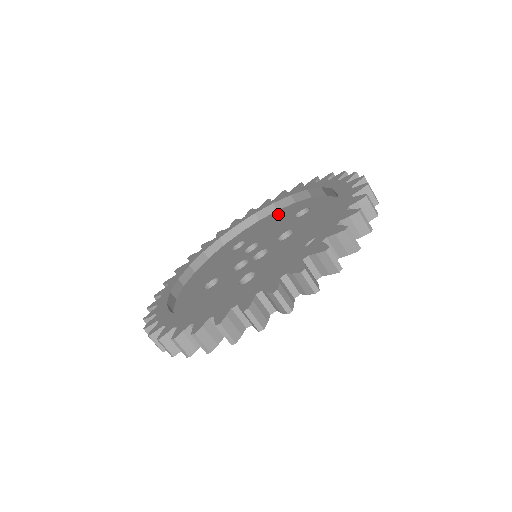
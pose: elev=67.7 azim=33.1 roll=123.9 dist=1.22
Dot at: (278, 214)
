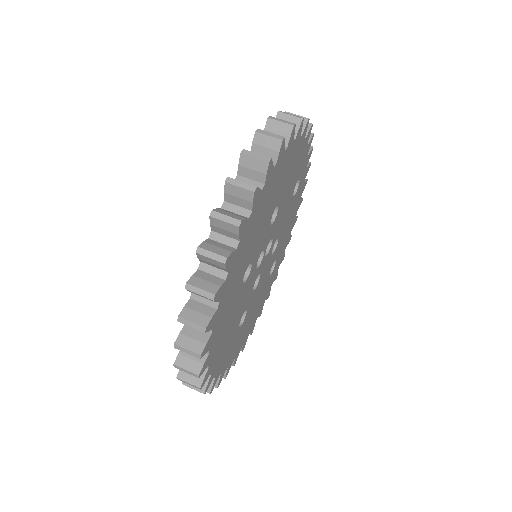
Dot at: occluded
